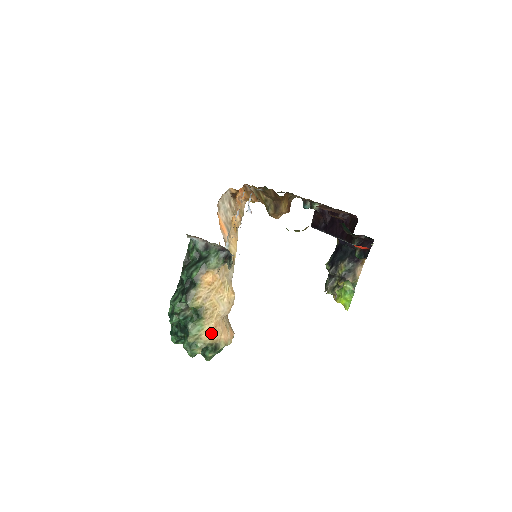
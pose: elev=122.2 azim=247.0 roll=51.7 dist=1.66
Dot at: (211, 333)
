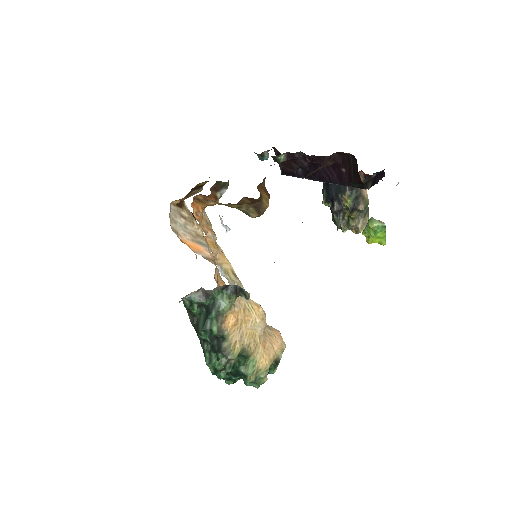
Dot at: (265, 357)
